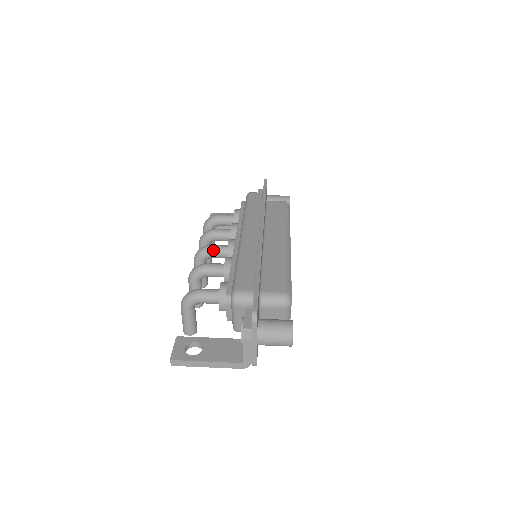
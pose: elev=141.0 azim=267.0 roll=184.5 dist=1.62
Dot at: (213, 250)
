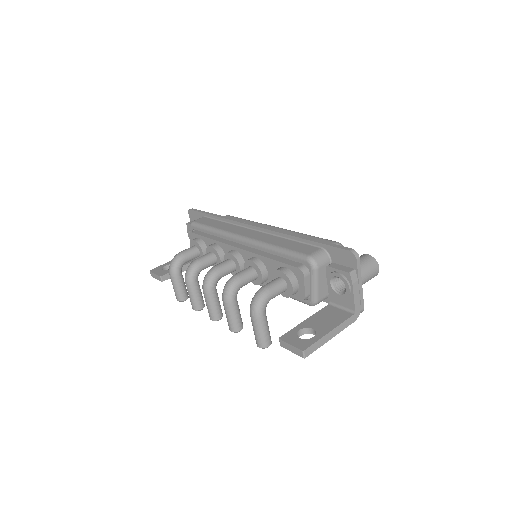
Dot at: (221, 268)
